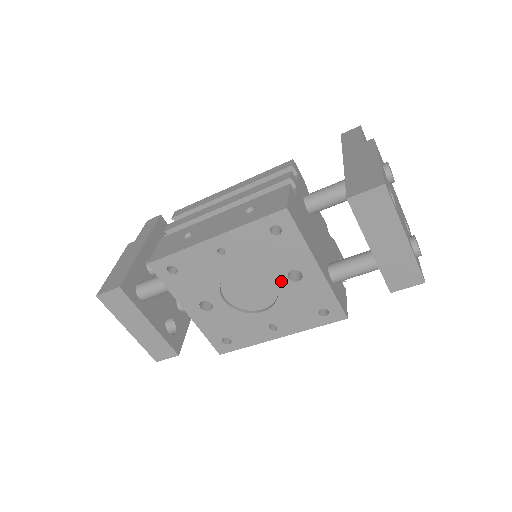
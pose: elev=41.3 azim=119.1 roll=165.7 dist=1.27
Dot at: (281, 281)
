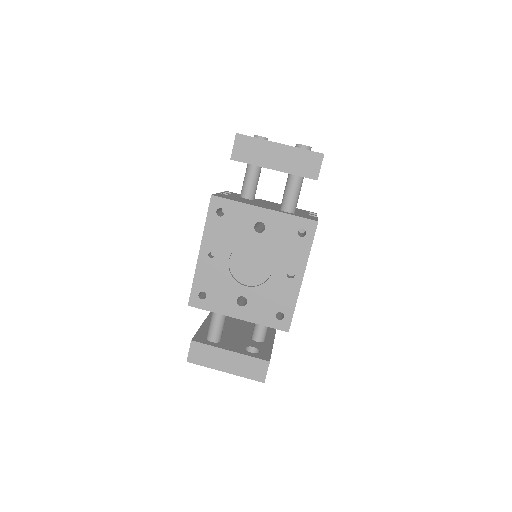
Dot at: (257, 239)
